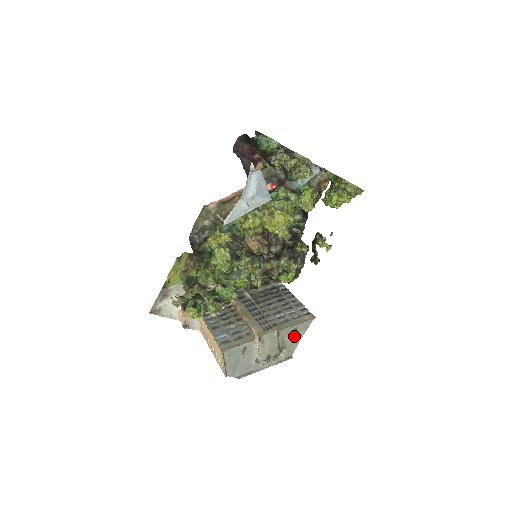
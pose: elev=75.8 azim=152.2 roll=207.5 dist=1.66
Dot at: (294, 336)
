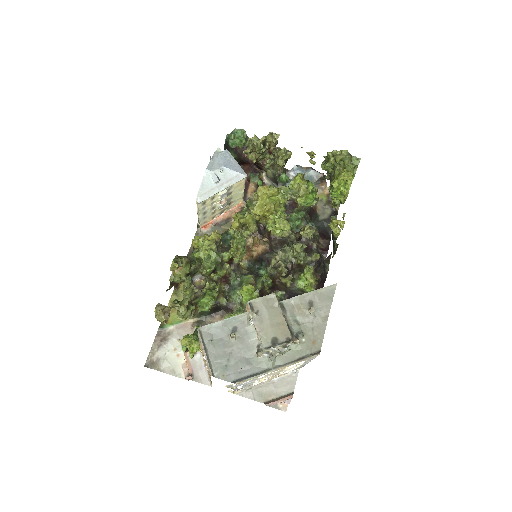
Dot at: (309, 310)
